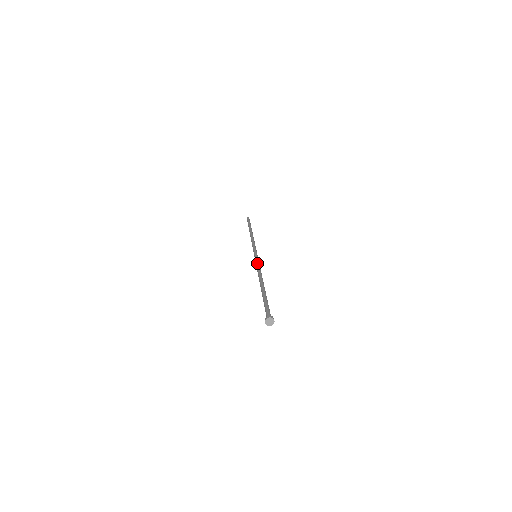
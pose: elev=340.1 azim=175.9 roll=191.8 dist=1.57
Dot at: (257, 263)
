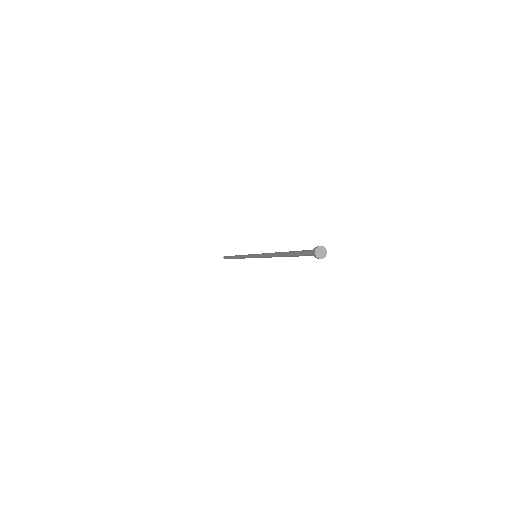
Dot at: occluded
